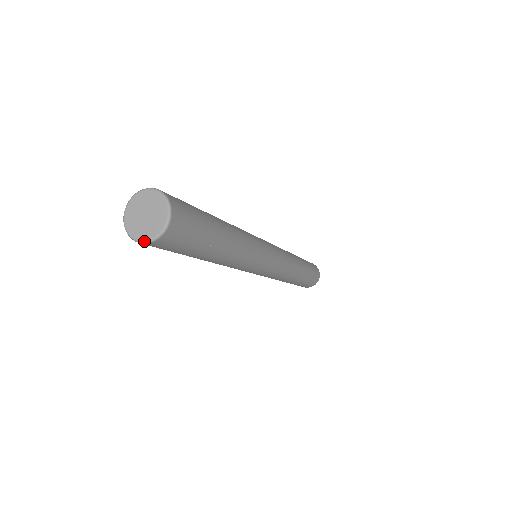
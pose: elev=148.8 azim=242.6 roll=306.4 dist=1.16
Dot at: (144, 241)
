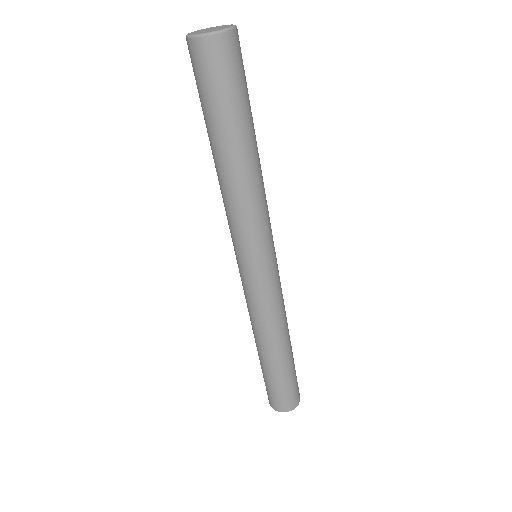
Dot at: (213, 31)
